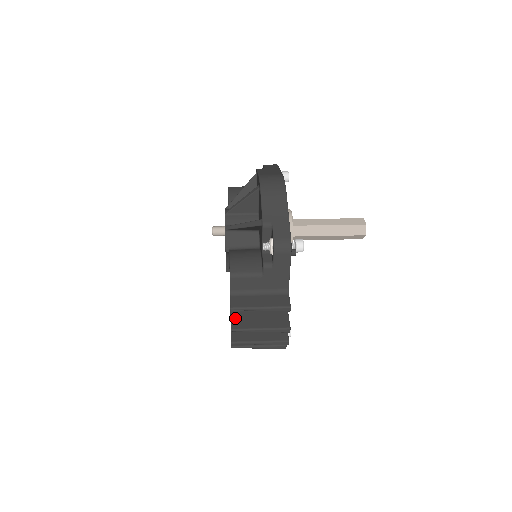
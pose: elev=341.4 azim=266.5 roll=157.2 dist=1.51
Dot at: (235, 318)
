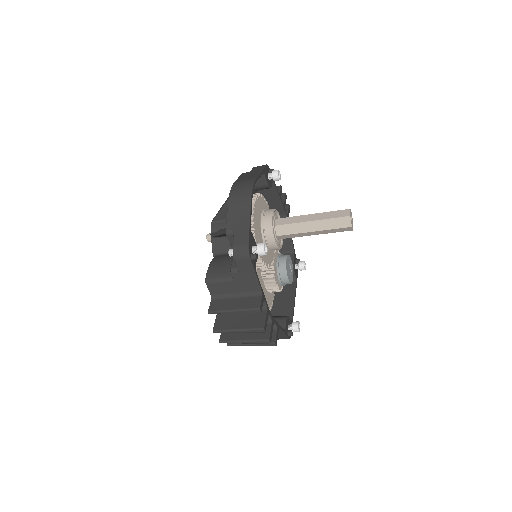
Dot at: (219, 320)
